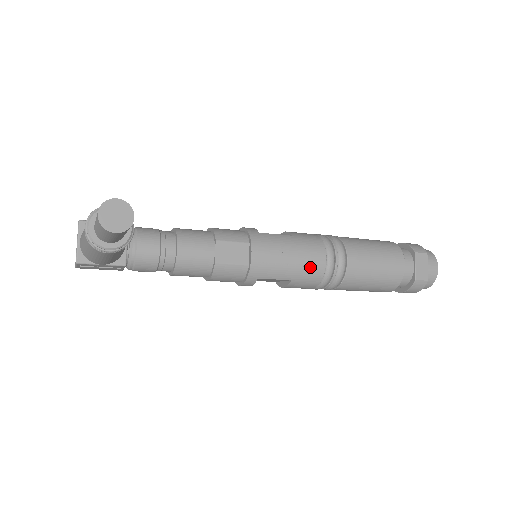
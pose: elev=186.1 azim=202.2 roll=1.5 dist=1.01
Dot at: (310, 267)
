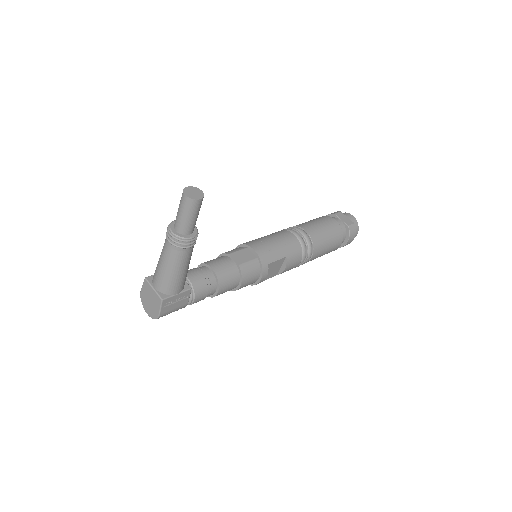
Dot at: (290, 243)
